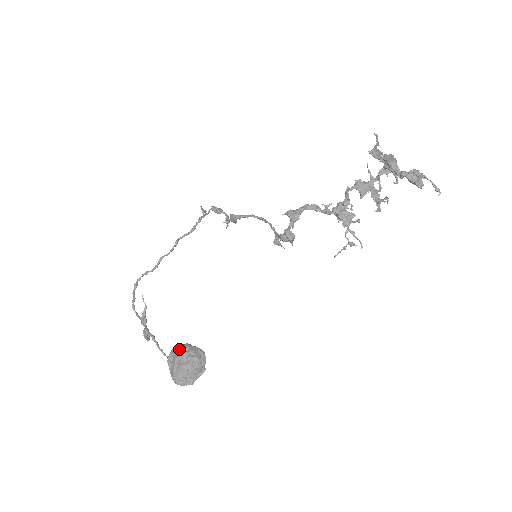
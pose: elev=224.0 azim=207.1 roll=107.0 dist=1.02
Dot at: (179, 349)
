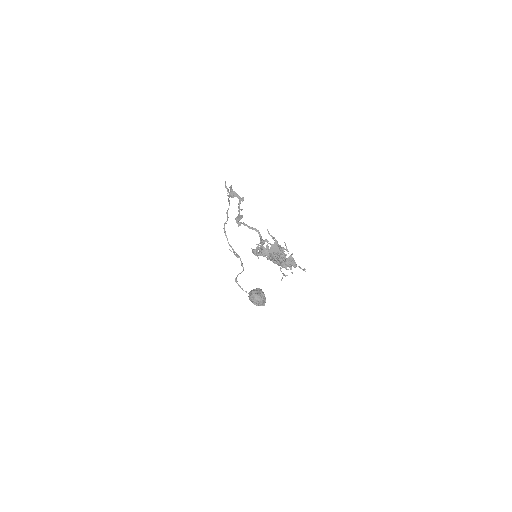
Dot at: (250, 297)
